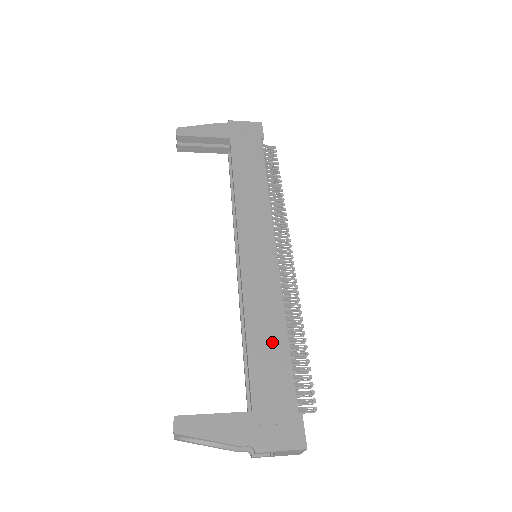
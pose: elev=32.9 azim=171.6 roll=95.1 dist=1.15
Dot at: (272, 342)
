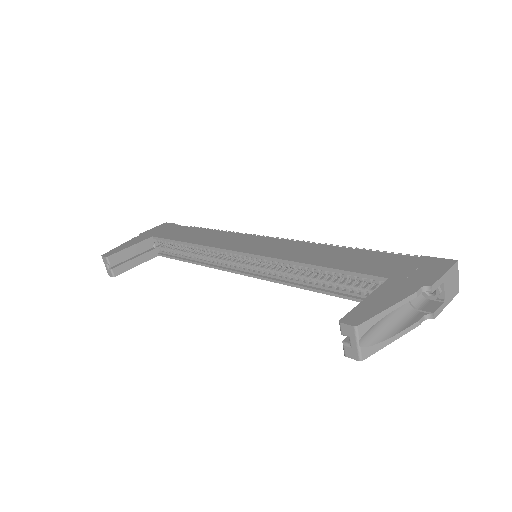
Dot at: (339, 255)
